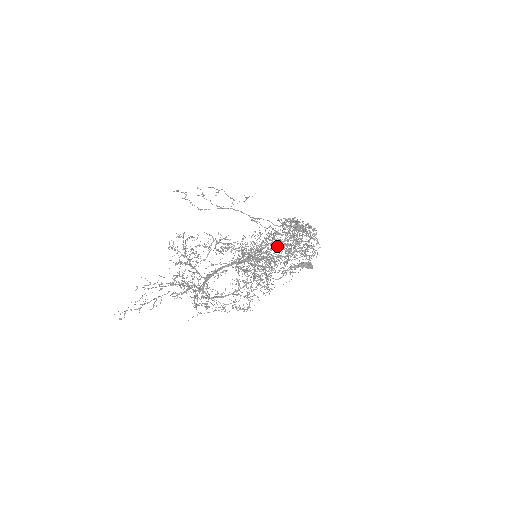
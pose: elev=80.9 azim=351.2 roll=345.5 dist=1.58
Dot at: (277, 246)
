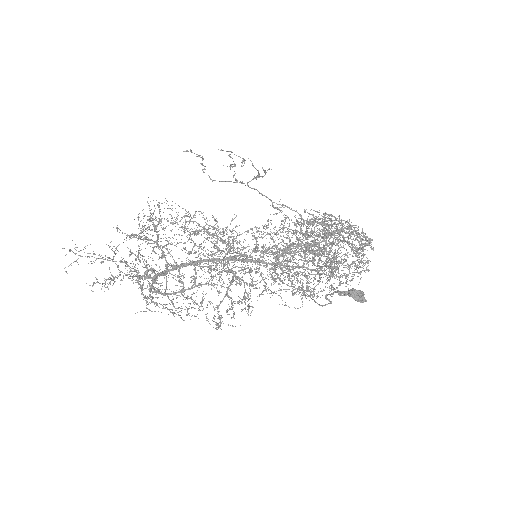
Dot at: occluded
